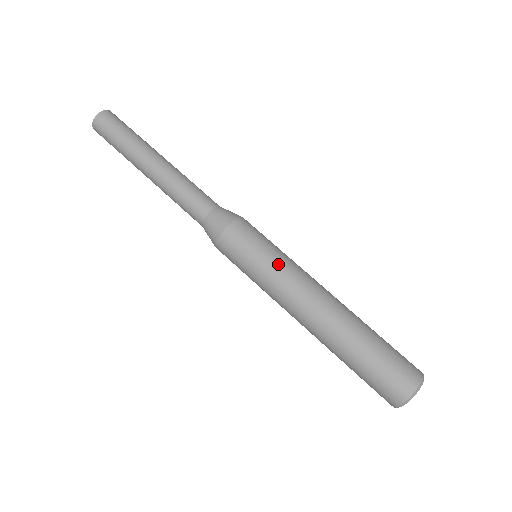
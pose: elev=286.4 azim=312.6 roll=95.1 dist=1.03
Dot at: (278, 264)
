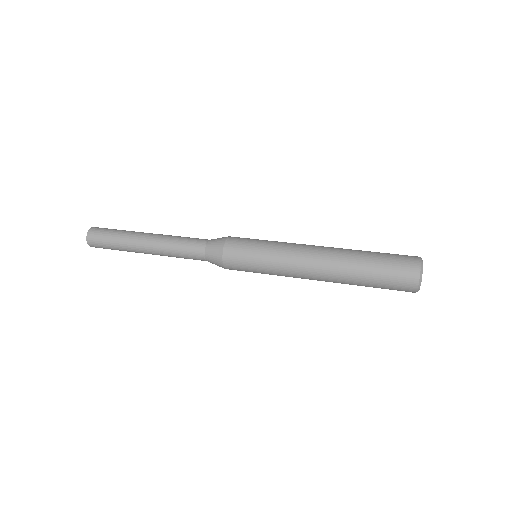
Dot at: (277, 242)
